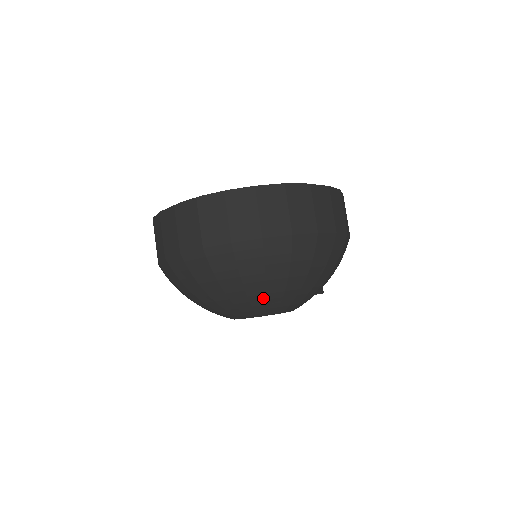
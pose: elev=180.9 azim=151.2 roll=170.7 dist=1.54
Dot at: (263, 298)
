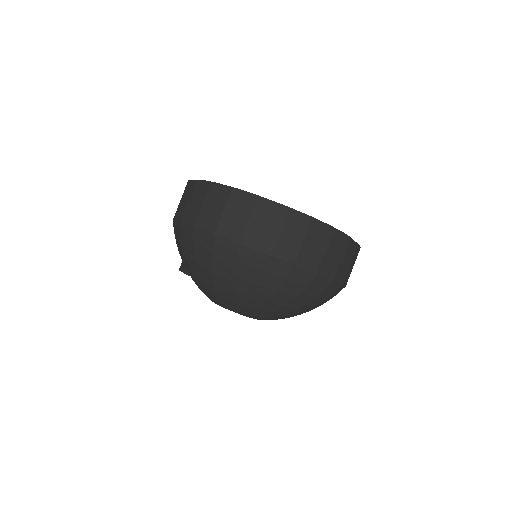
Dot at: (291, 316)
